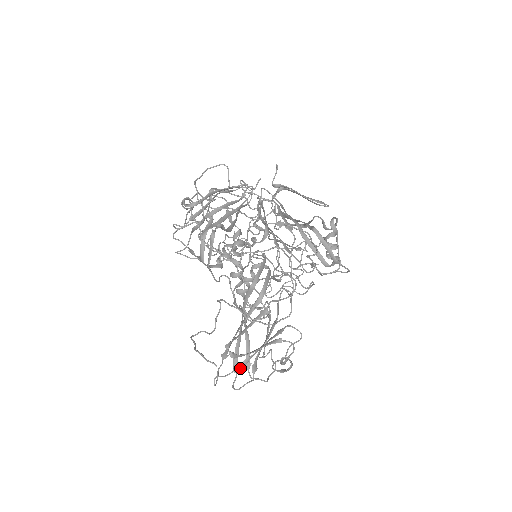
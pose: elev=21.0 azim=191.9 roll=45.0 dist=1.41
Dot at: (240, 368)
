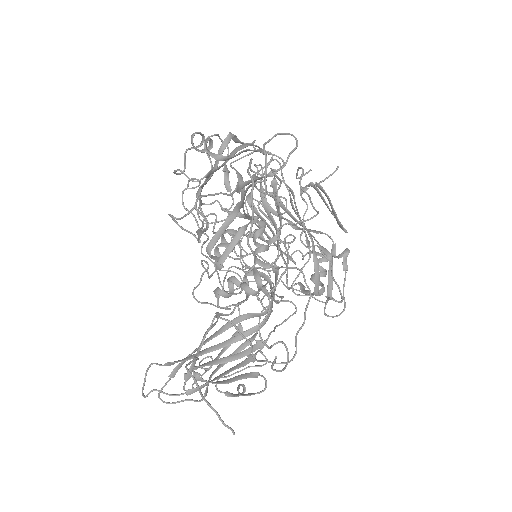
Dot at: (196, 391)
